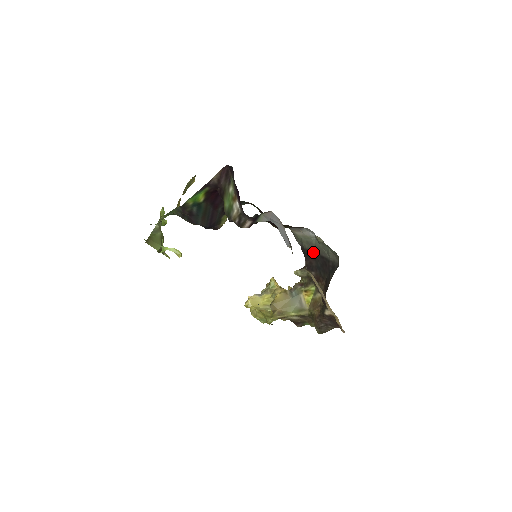
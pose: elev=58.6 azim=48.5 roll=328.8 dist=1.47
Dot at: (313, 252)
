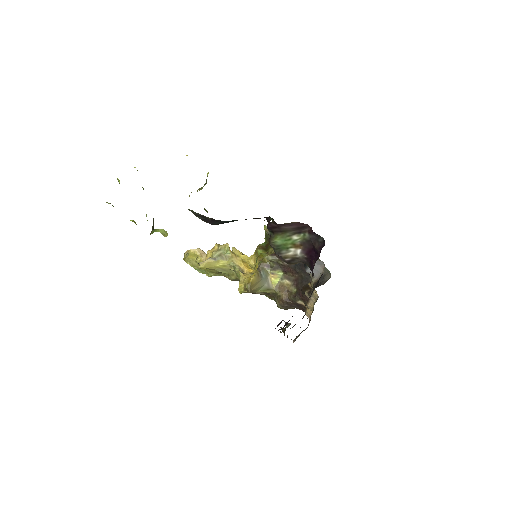
Dot at: occluded
